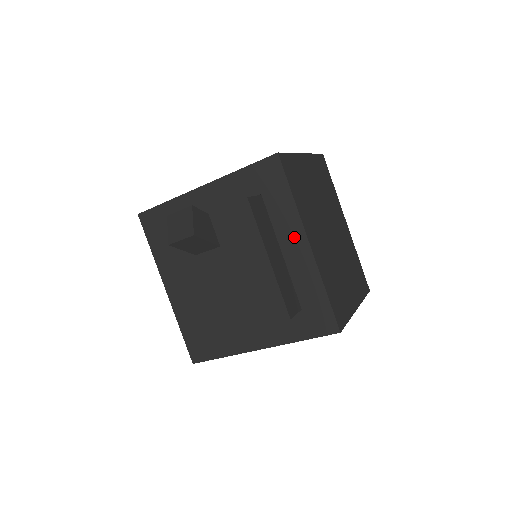
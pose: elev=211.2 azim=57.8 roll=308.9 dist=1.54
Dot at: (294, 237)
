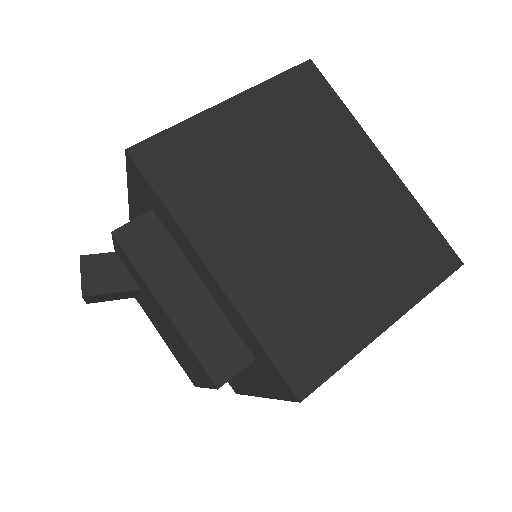
Dot at: (197, 263)
